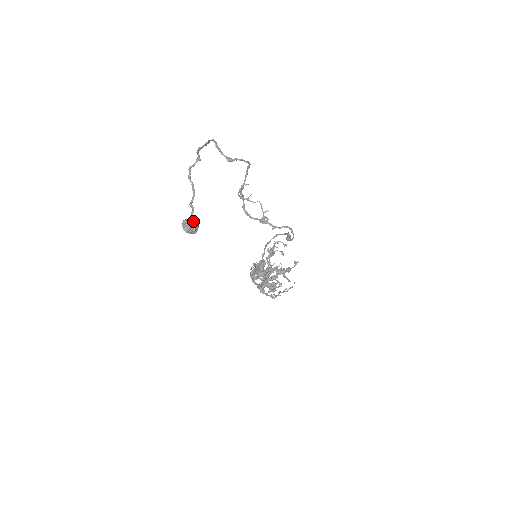
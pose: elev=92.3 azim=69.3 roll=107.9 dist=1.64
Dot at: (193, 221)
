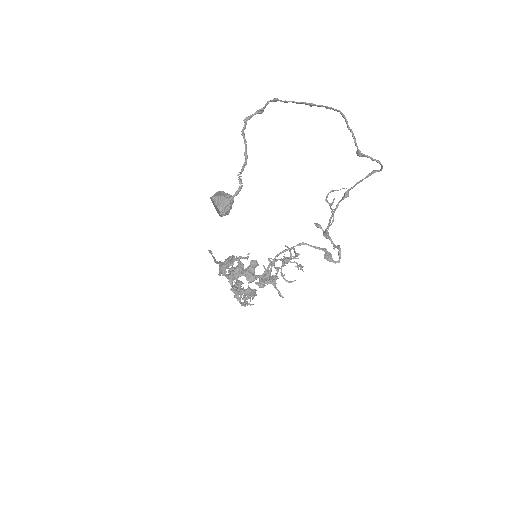
Dot at: (232, 200)
